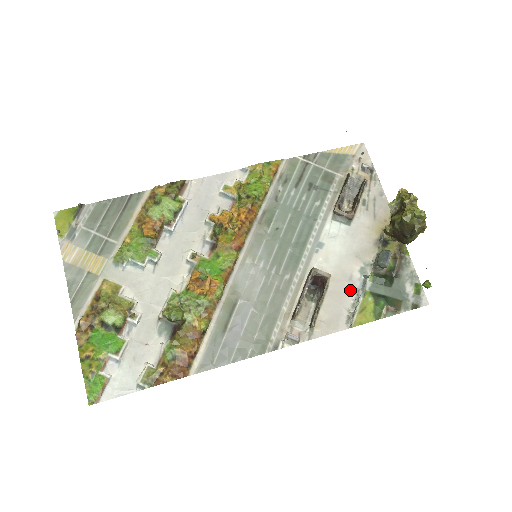
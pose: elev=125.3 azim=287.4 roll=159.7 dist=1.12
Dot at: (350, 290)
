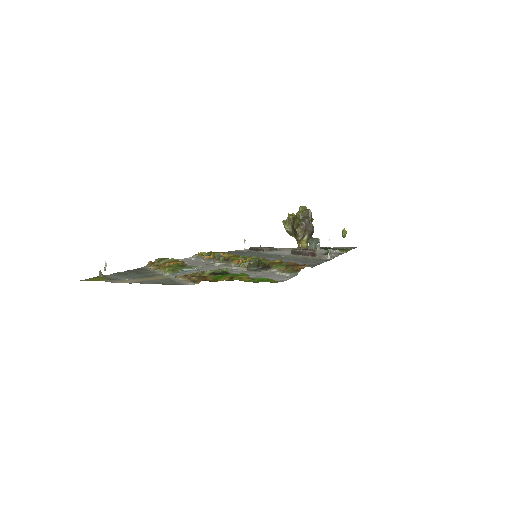
Dot at: occluded
